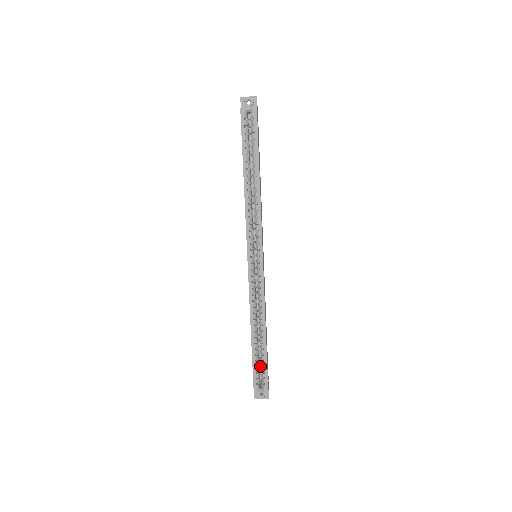
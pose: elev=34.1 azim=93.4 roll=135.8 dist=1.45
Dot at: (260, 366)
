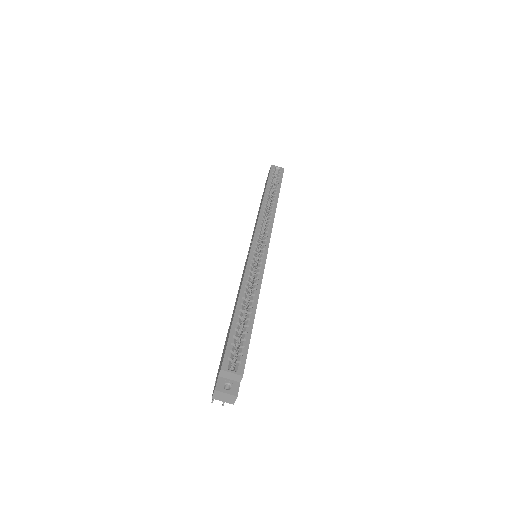
Dot at: occluded
